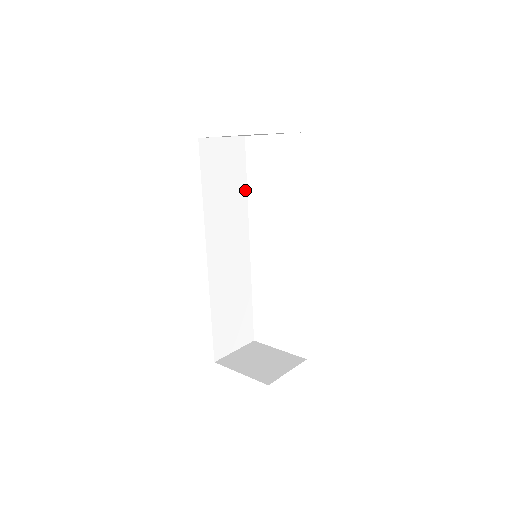
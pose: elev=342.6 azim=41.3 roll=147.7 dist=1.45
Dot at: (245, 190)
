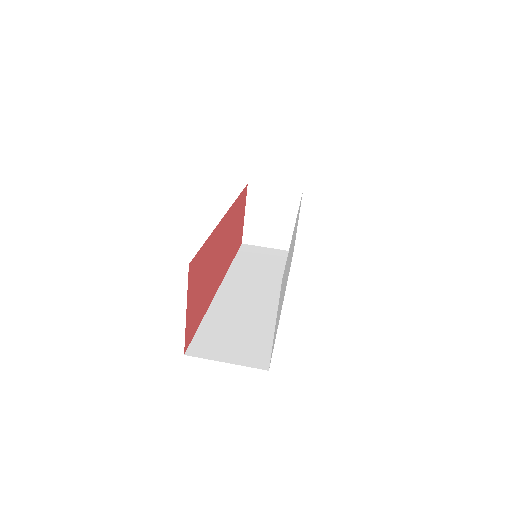
Dot at: occluded
